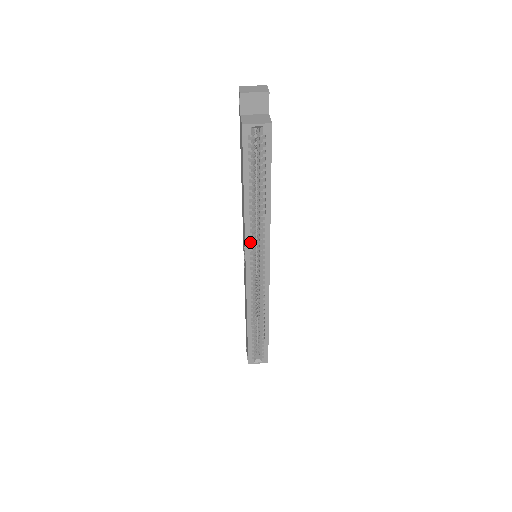
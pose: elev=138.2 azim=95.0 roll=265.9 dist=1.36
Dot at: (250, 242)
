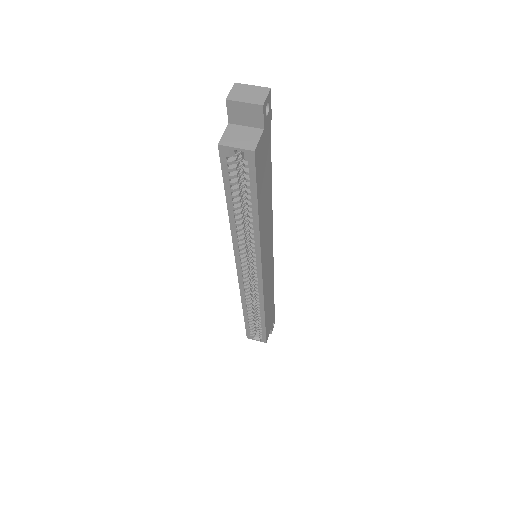
Dot at: (240, 250)
